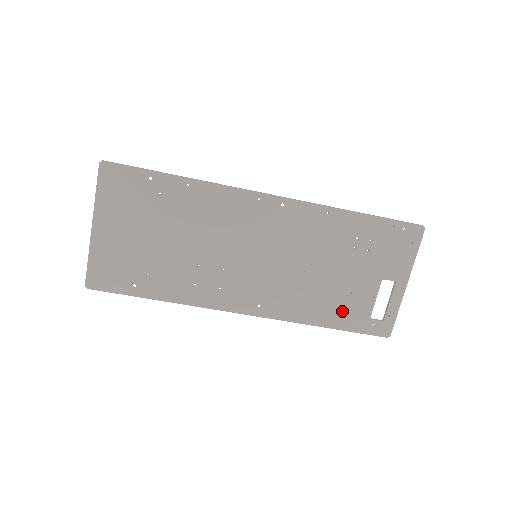
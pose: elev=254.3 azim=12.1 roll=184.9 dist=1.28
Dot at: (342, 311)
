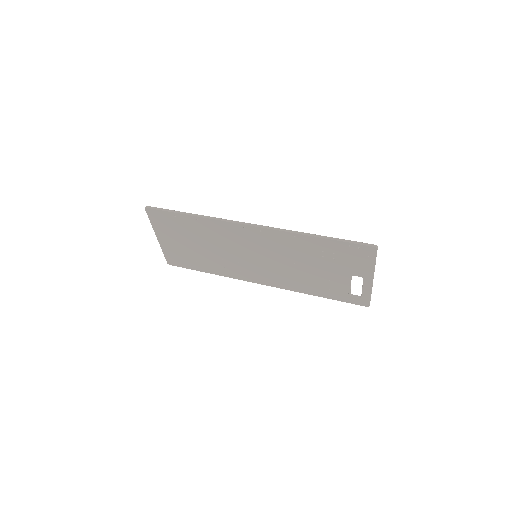
Dot at: (327, 289)
